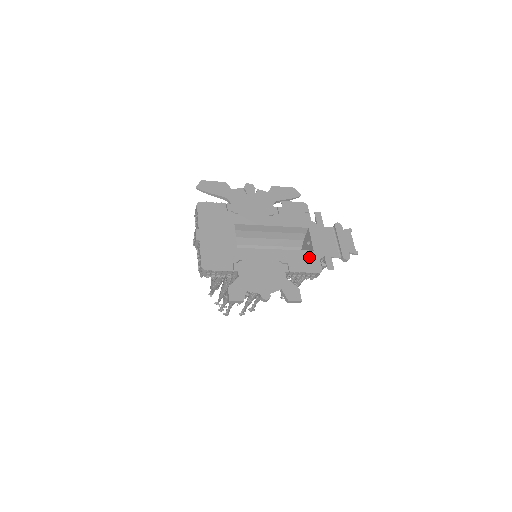
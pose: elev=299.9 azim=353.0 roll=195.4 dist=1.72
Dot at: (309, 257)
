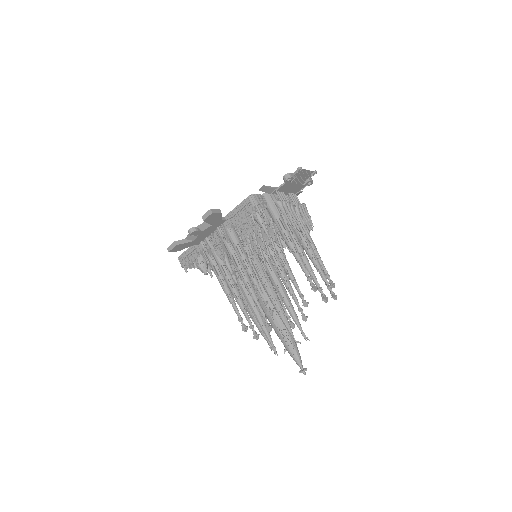
Dot at: occluded
